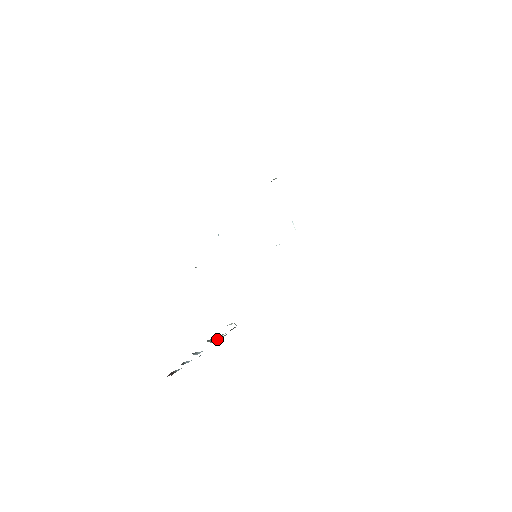
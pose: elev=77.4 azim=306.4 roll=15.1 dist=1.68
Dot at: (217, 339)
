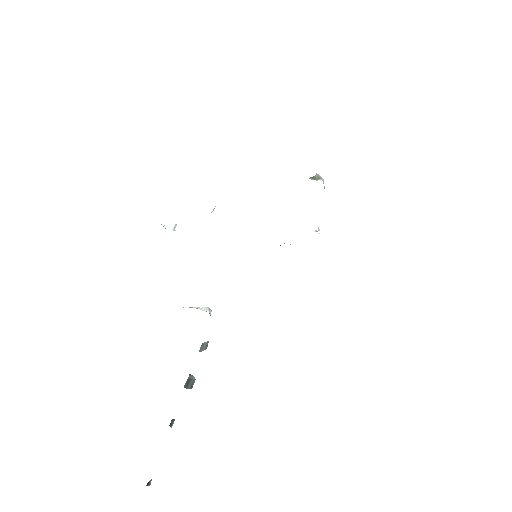
Dot at: occluded
